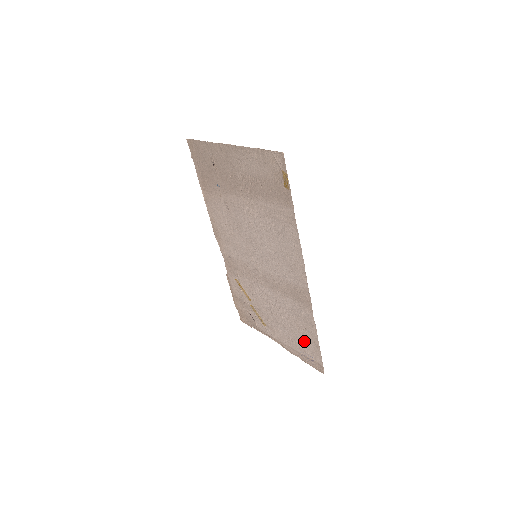
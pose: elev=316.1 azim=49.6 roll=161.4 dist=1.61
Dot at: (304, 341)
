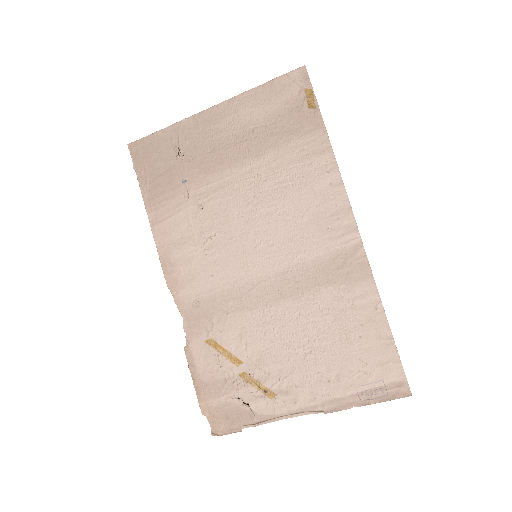
Dot at: (362, 357)
